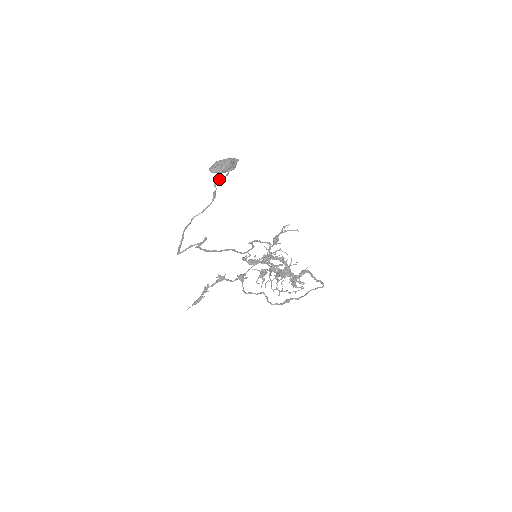
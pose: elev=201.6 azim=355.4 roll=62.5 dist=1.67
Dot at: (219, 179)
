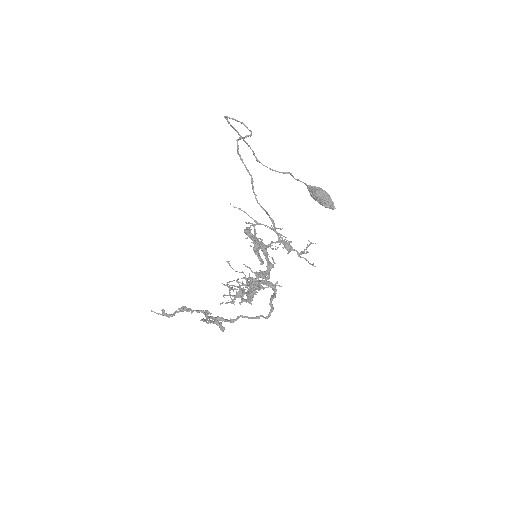
Dot at: (307, 185)
